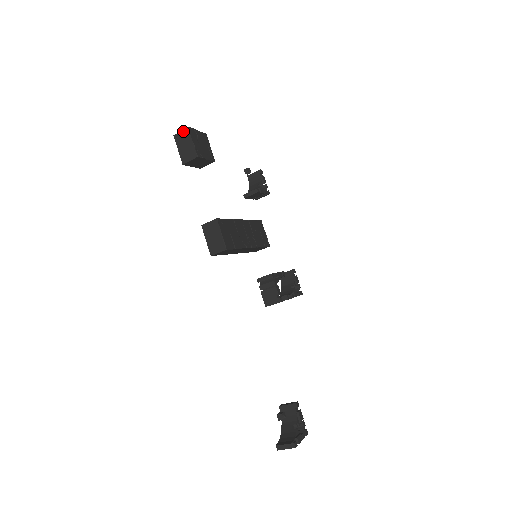
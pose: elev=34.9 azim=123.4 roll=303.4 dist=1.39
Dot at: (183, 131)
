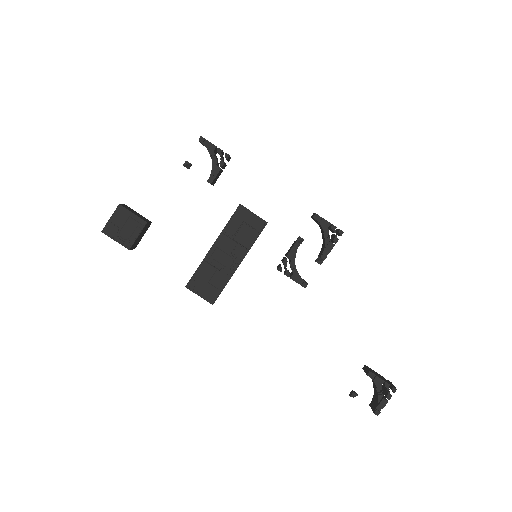
Dot at: (105, 232)
